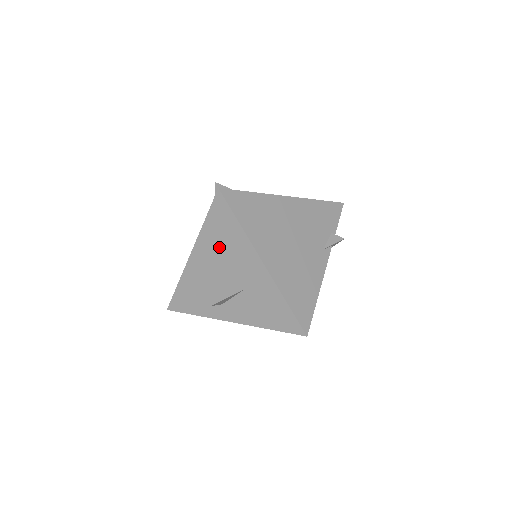
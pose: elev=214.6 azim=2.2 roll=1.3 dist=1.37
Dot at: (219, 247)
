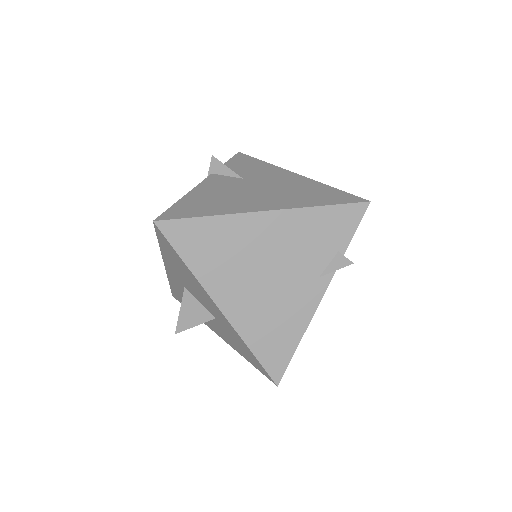
Dot at: (180, 273)
